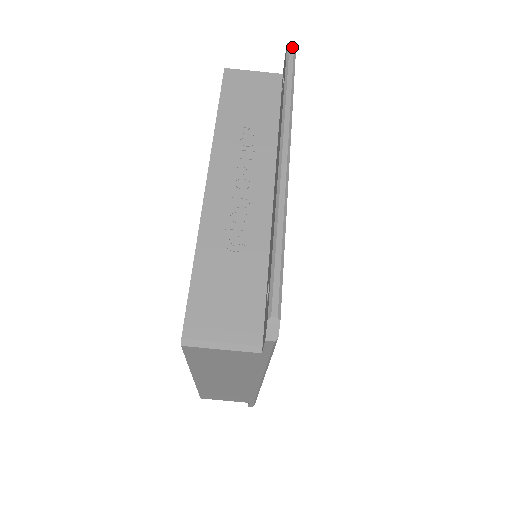
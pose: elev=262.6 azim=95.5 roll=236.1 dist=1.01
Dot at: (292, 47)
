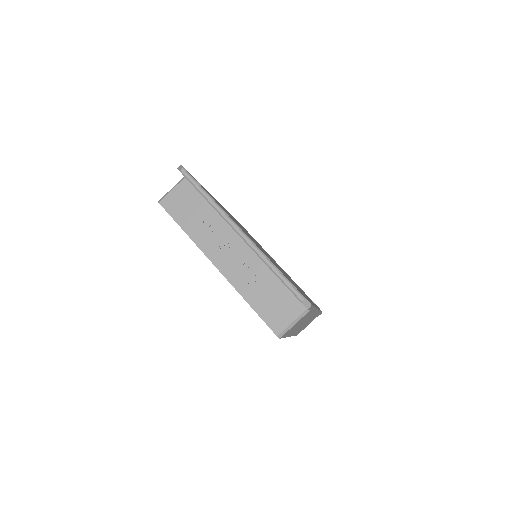
Dot at: (184, 171)
